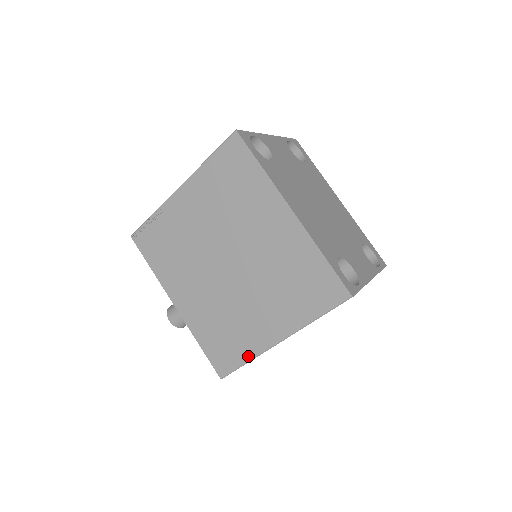
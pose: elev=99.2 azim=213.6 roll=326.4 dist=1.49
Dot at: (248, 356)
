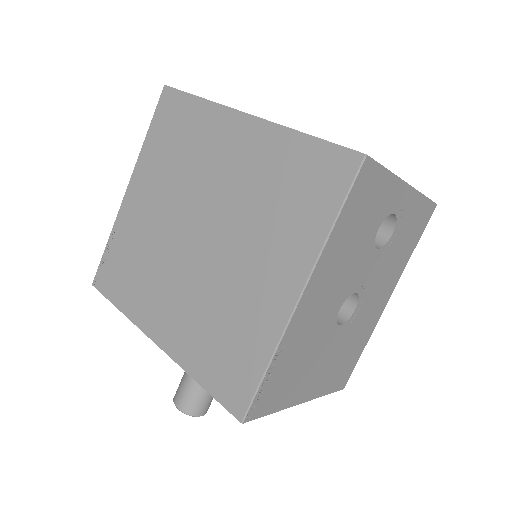
Dot at: (265, 354)
